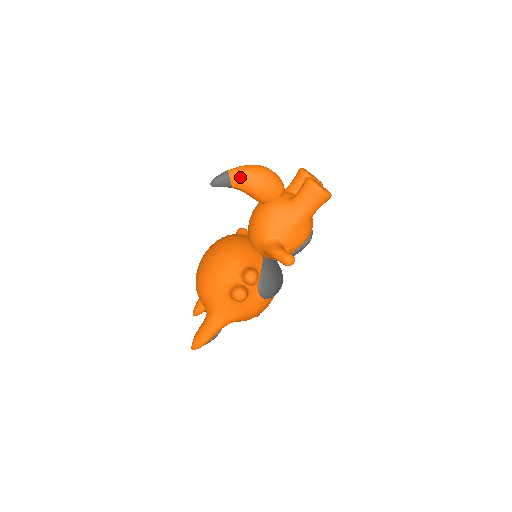
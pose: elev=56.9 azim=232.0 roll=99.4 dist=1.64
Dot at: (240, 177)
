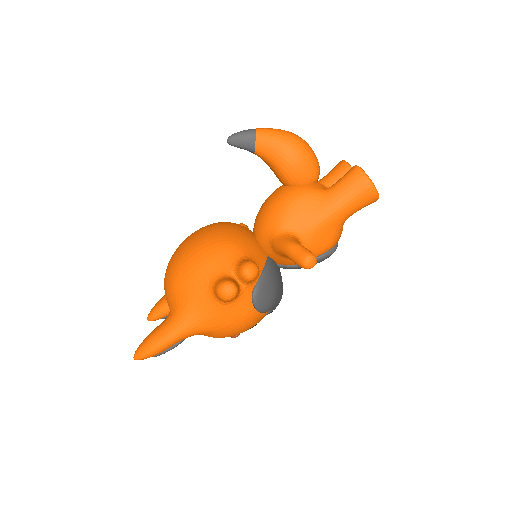
Dot at: (270, 139)
